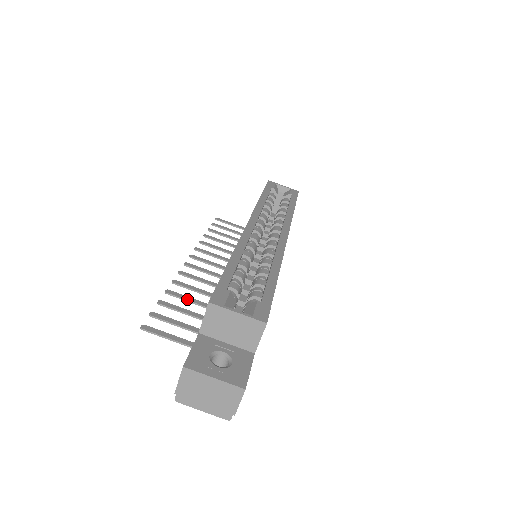
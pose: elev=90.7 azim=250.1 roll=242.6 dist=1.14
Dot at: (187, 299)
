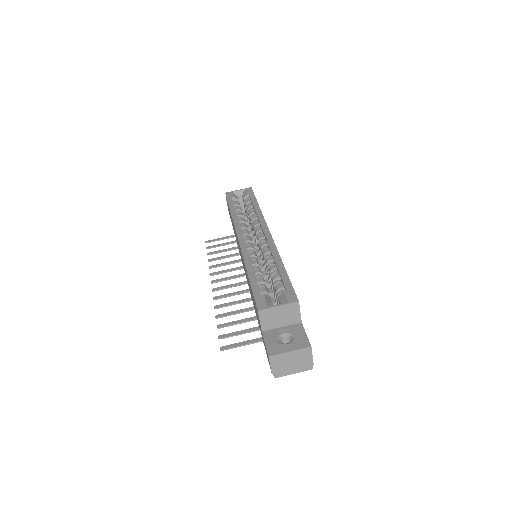
Dot at: (233, 313)
